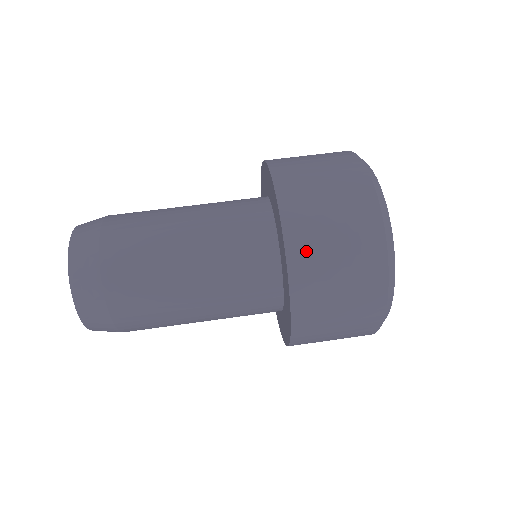
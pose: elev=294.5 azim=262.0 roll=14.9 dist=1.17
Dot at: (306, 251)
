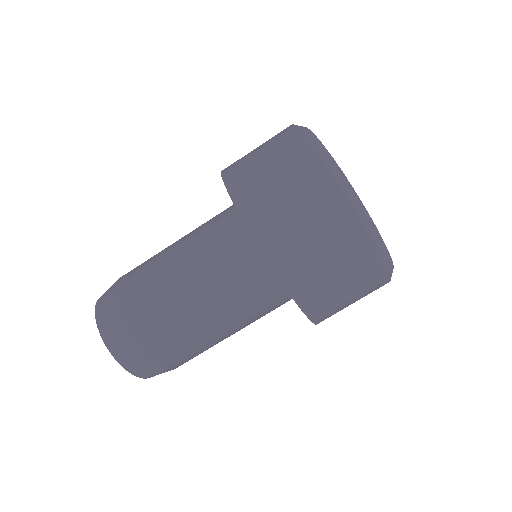
Dot at: (270, 228)
